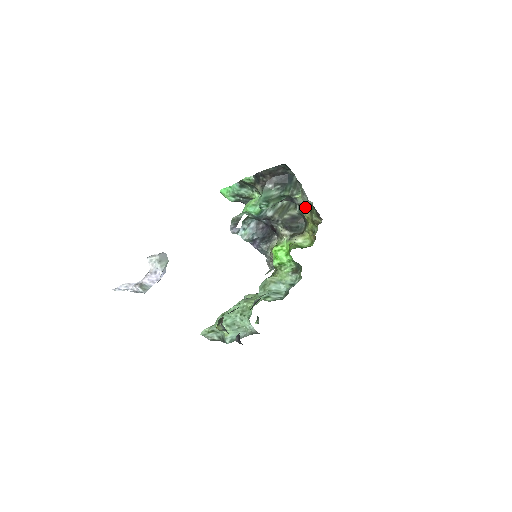
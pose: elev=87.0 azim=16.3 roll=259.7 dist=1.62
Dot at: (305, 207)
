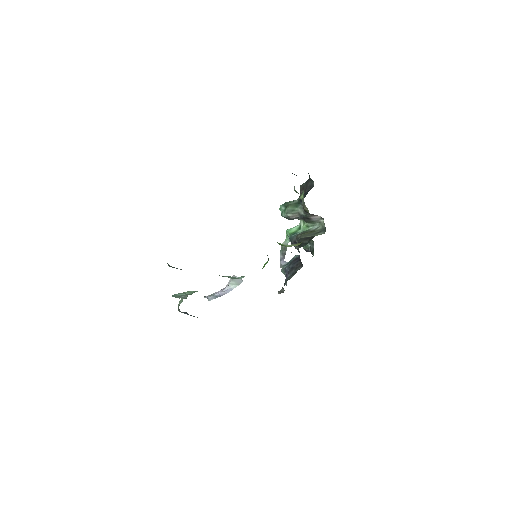
Dot at: occluded
